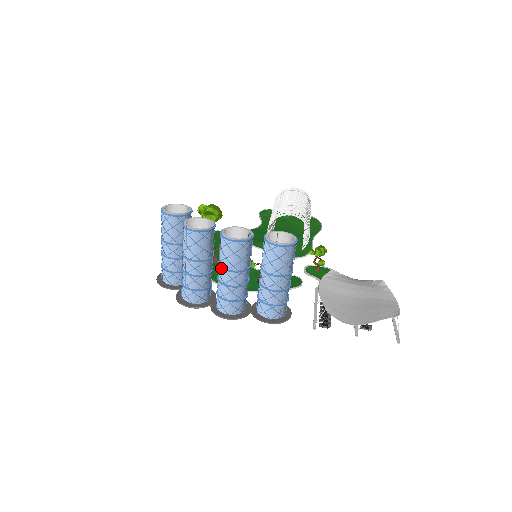
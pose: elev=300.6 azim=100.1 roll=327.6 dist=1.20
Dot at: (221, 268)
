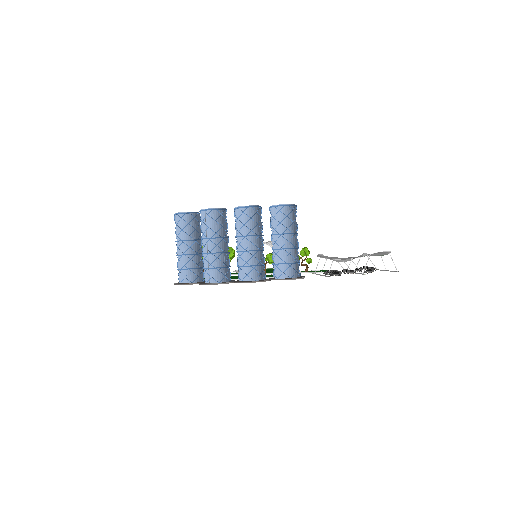
Dot at: (241, 236)
